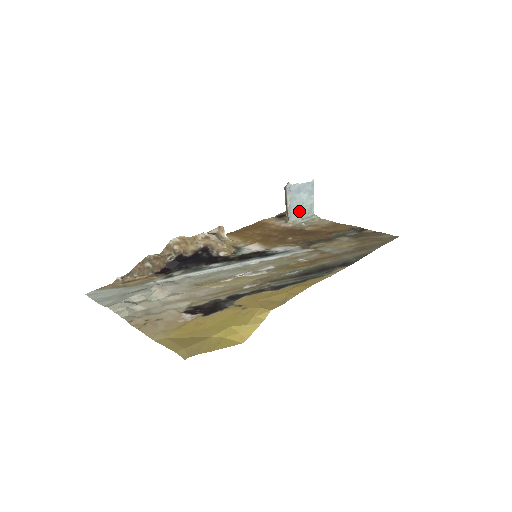
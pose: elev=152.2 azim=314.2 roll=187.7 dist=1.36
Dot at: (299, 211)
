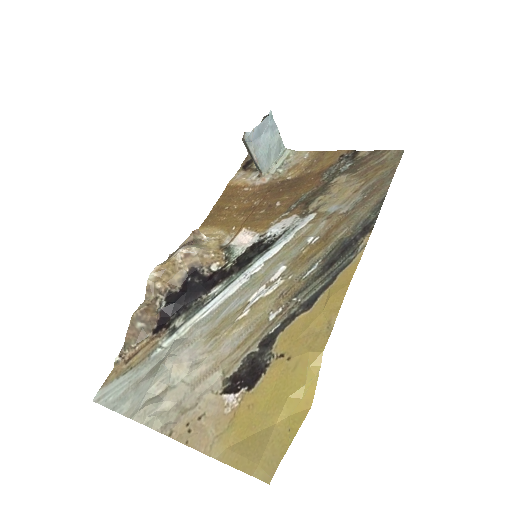
Dot at: (269, 156)
